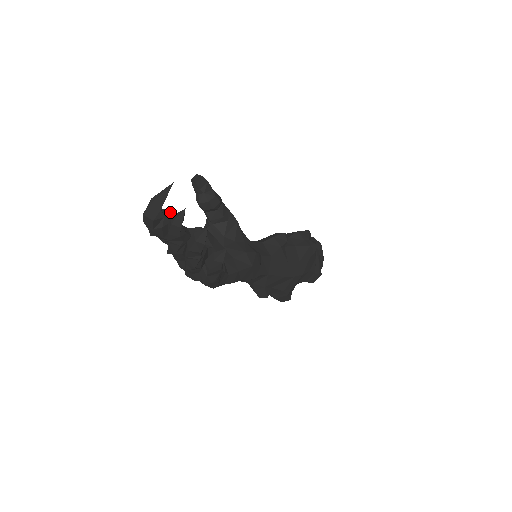
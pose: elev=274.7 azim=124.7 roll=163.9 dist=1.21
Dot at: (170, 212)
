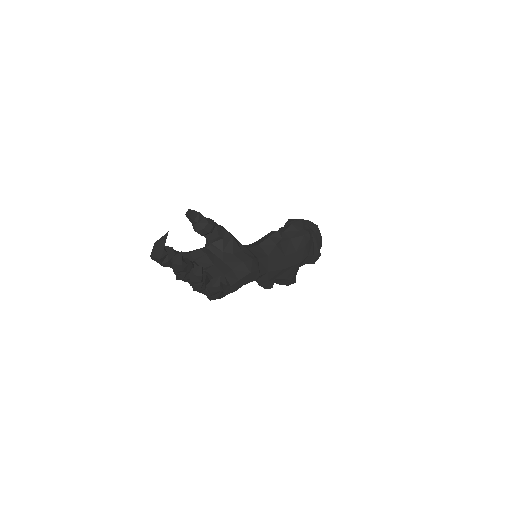
Dot at: (172, 247)
